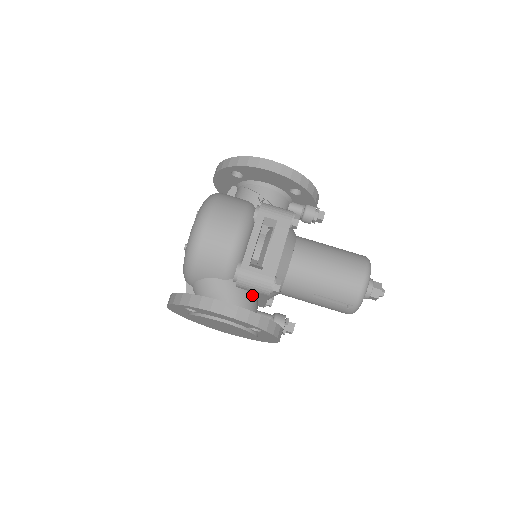
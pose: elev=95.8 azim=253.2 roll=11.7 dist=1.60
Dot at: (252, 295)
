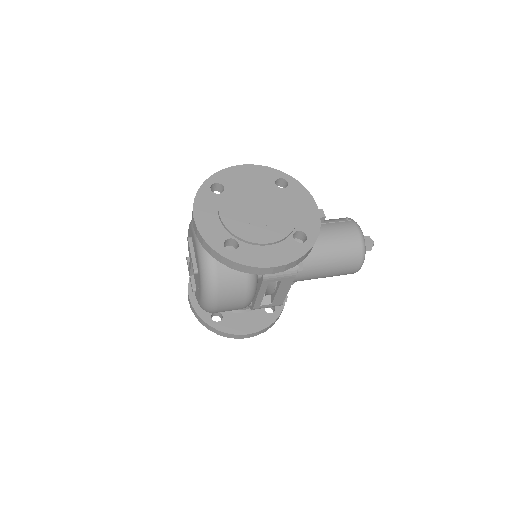
Dot at: occluded
